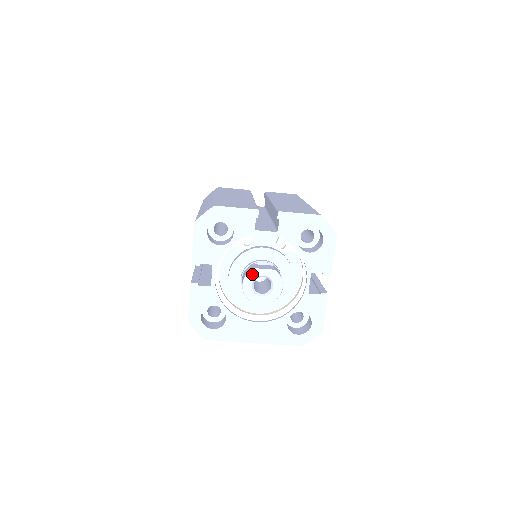
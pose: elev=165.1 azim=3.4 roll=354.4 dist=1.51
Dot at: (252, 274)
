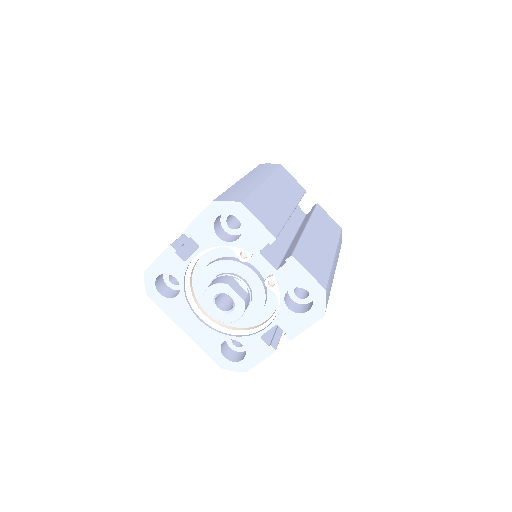
Dot at: (222, 287)
